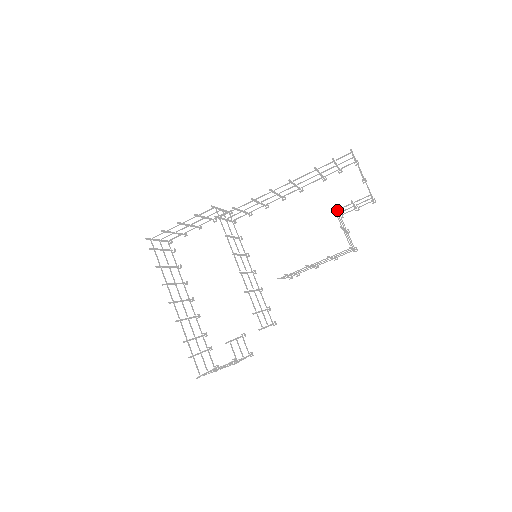
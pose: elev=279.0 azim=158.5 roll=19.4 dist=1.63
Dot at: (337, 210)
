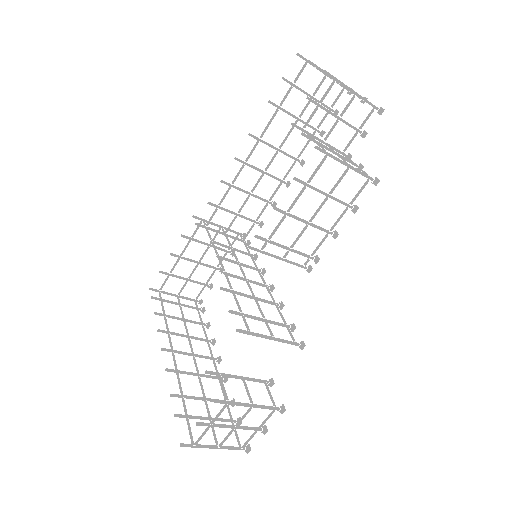
Dot at: (304, 127)
